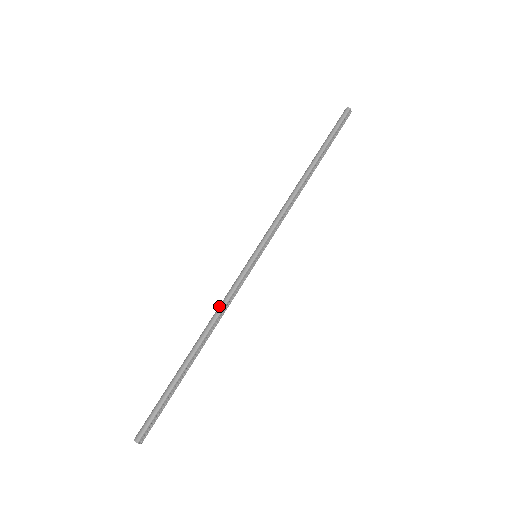
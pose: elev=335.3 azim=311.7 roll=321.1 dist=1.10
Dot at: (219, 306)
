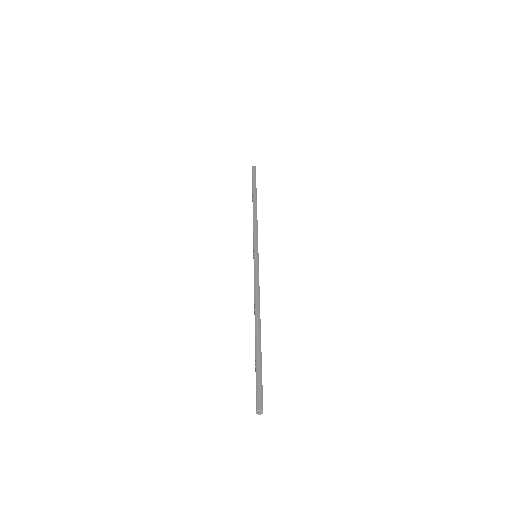
Dot at: (255, 292)
